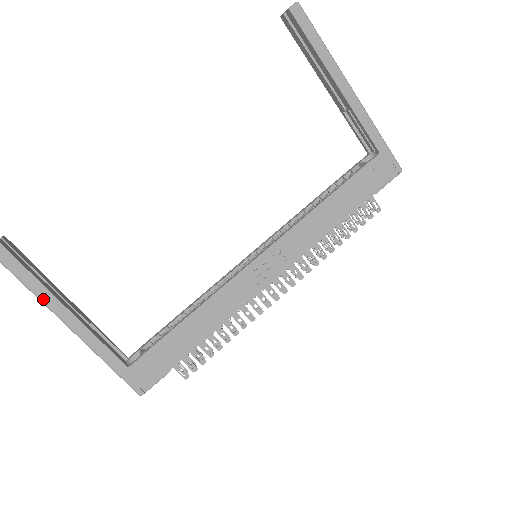
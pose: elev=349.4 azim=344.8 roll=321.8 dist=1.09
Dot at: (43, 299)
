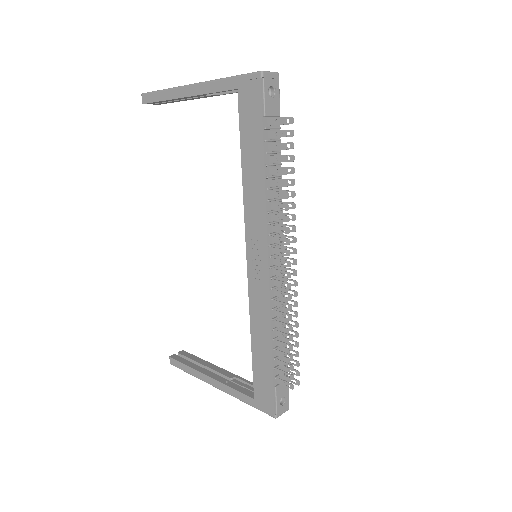
Dot at: (198, 377)
